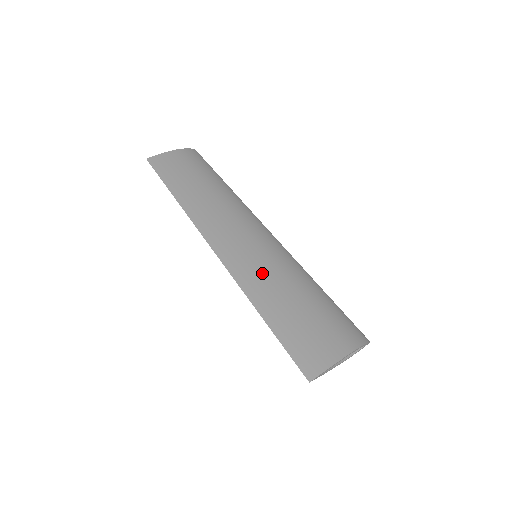
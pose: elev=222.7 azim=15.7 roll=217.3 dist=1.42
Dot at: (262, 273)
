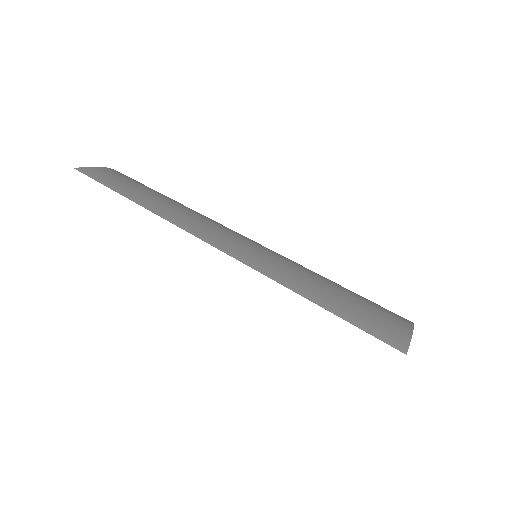
Dot at: (279, 265)
